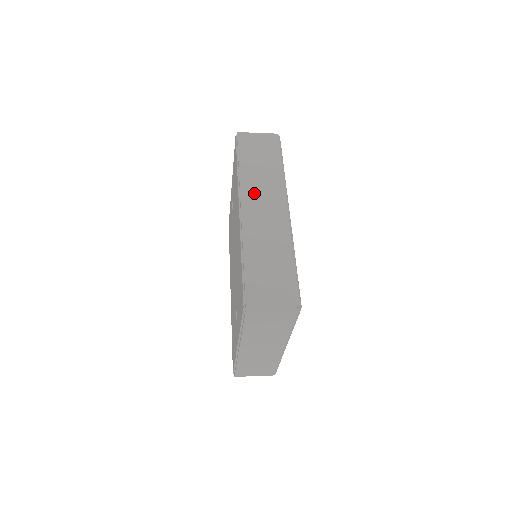
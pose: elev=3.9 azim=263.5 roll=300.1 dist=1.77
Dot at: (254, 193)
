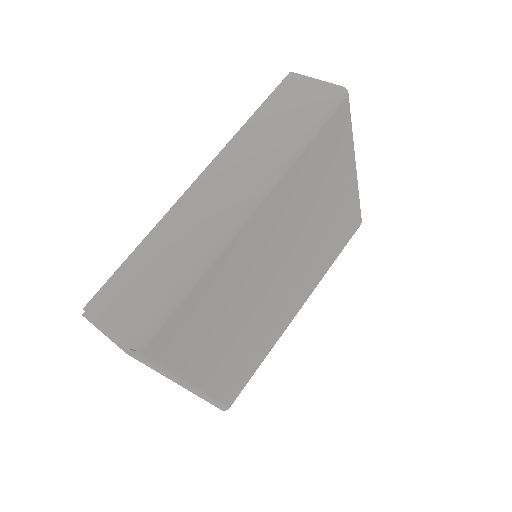
Dot at: (229, 166)
